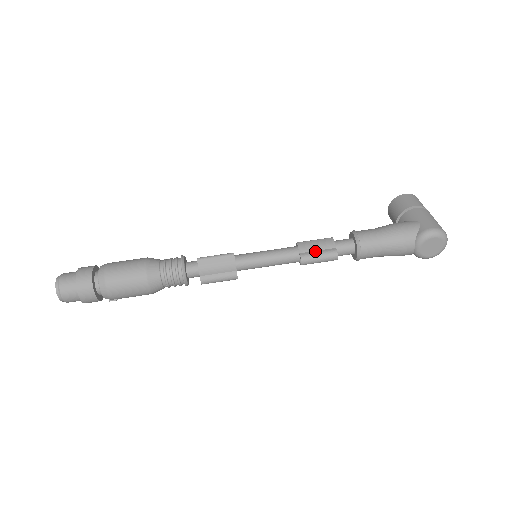
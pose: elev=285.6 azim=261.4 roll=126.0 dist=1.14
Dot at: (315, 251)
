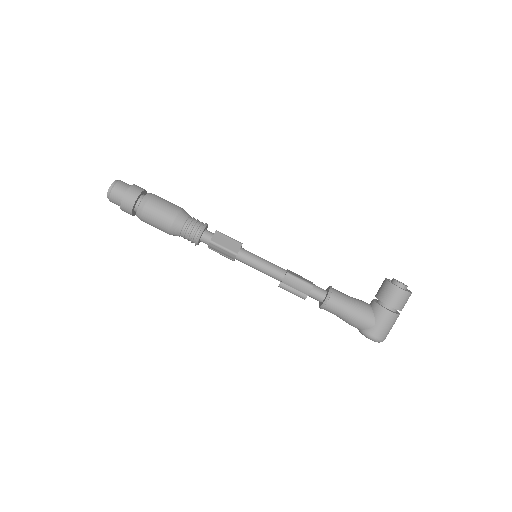
Dot at: (292, 288)
